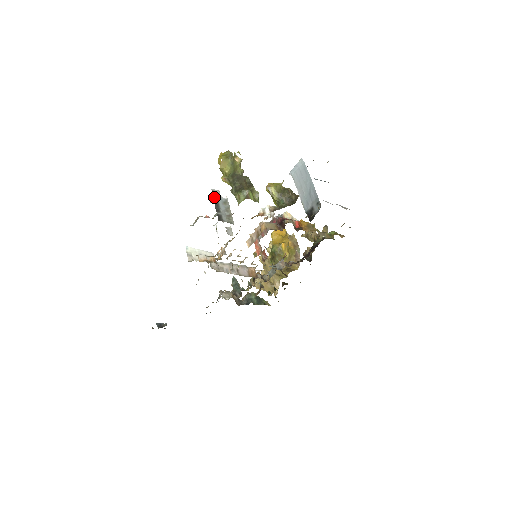
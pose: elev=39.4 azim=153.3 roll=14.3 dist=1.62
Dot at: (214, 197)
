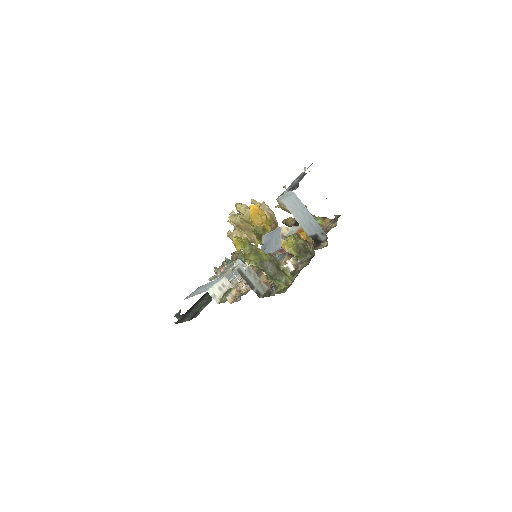
Dot at: (242, 276)
